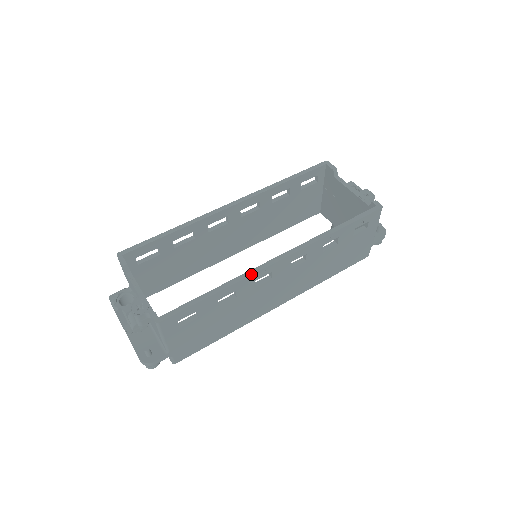
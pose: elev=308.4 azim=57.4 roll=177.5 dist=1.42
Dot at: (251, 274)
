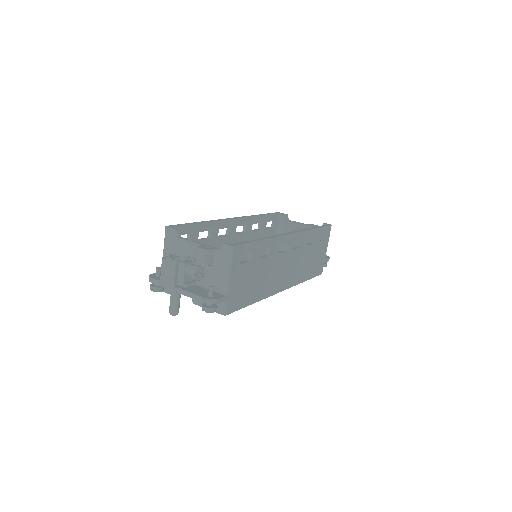
Dot at: (278, 236)
